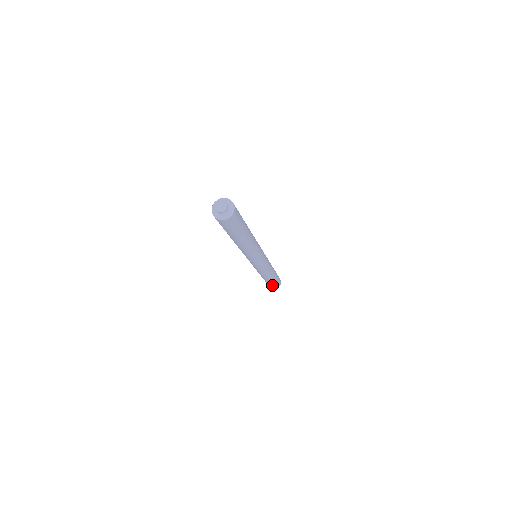
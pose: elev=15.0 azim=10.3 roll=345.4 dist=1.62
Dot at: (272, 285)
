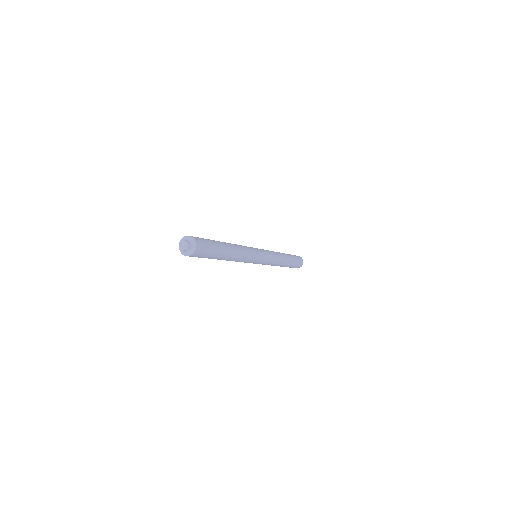
Dot at: occluded
